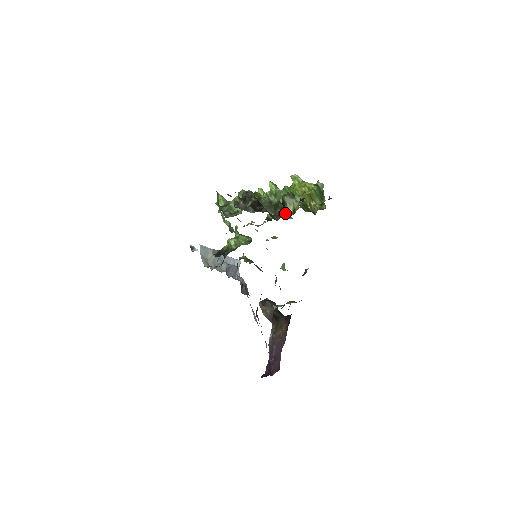
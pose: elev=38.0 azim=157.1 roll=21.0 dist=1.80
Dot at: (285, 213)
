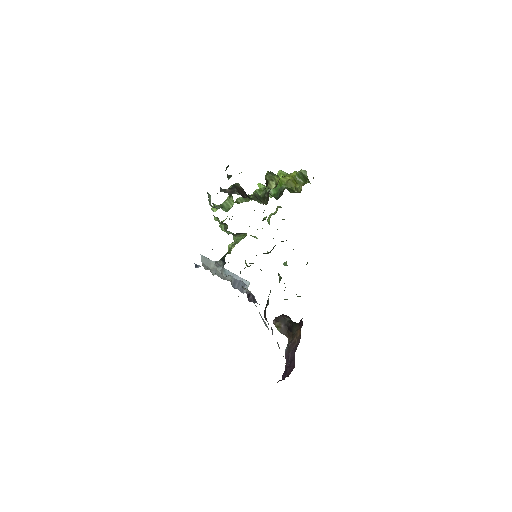
Dot at: occluded
